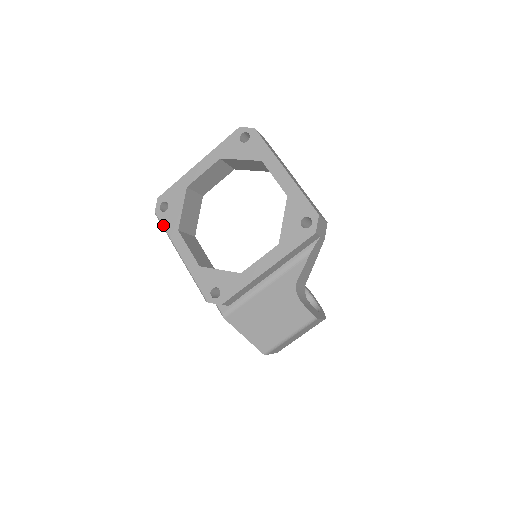
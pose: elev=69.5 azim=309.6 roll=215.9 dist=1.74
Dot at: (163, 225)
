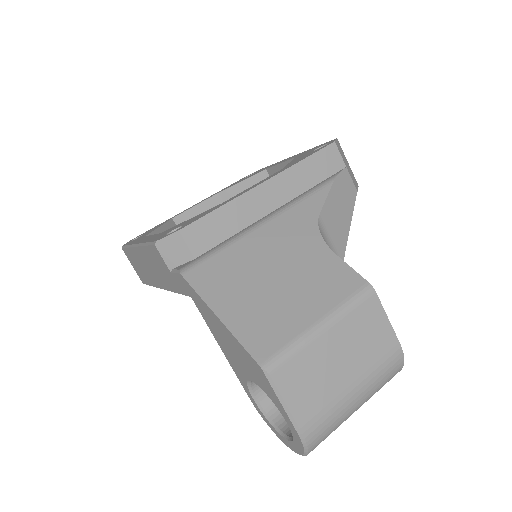
Dot at: occluded
